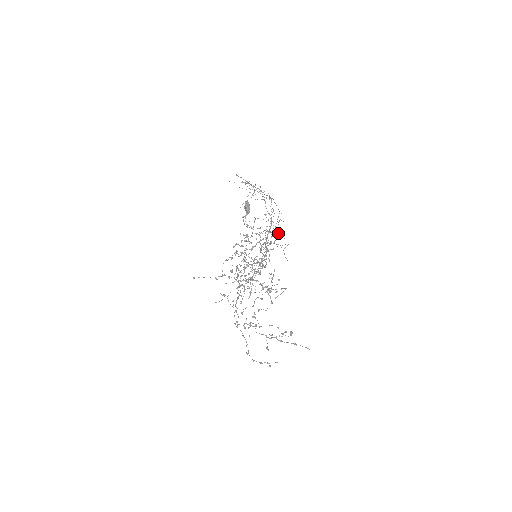
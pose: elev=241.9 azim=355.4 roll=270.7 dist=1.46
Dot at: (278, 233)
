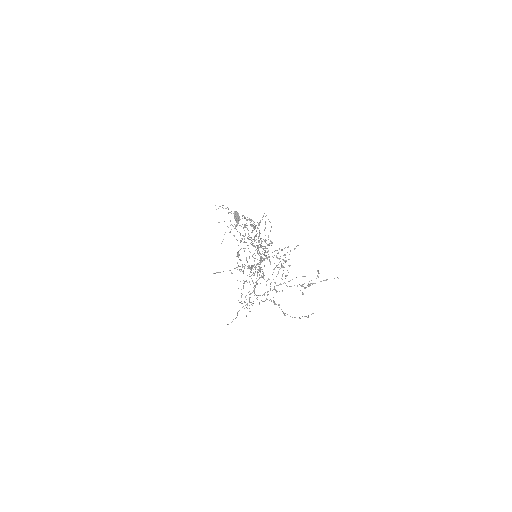
Dot at: (264, 246)
